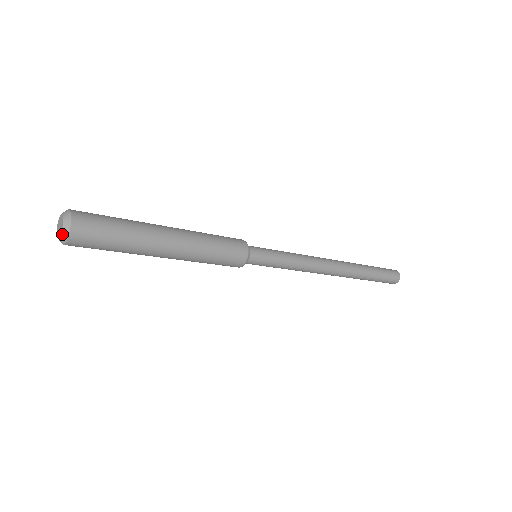
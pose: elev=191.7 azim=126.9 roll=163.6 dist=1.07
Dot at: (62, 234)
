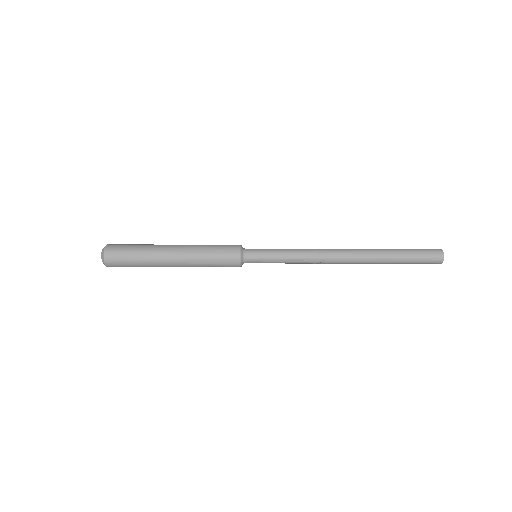
Dot at: (102, 257)
